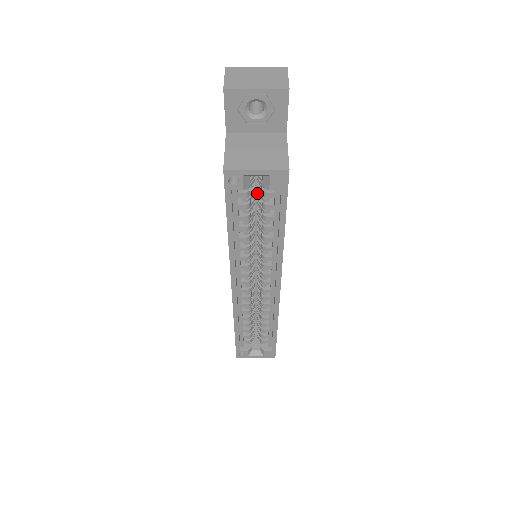
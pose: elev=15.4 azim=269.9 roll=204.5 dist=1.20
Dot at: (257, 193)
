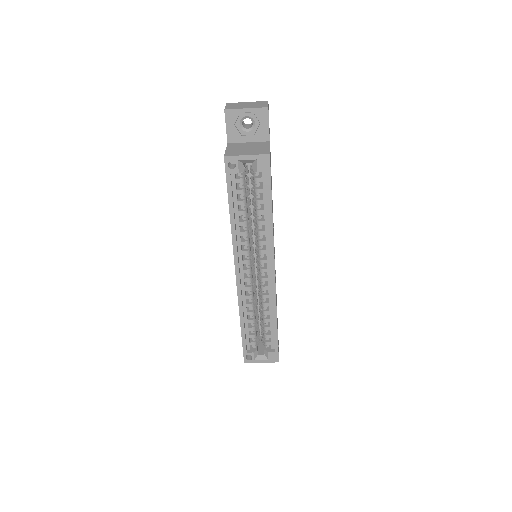
Dot at: occluded
